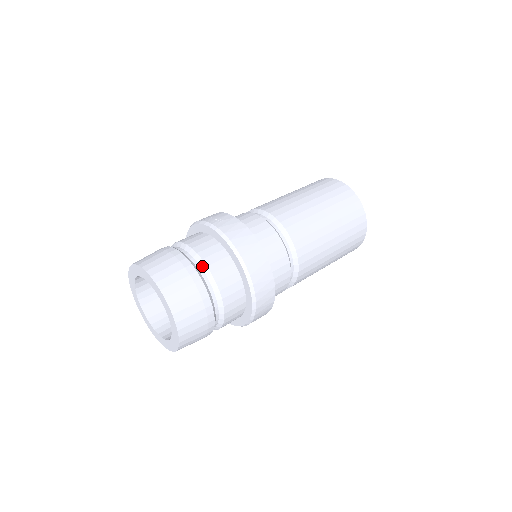
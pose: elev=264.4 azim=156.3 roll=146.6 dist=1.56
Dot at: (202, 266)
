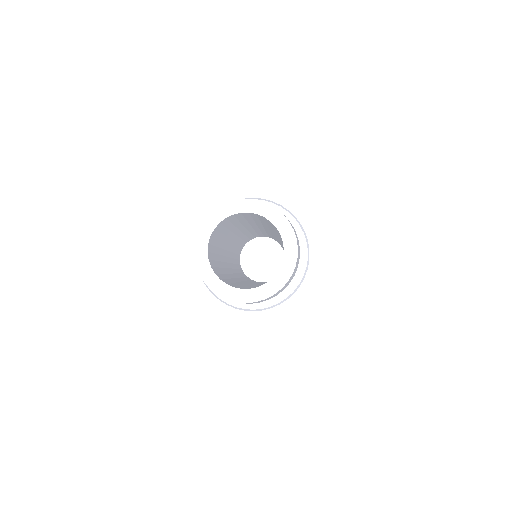
Dot at: occluded
